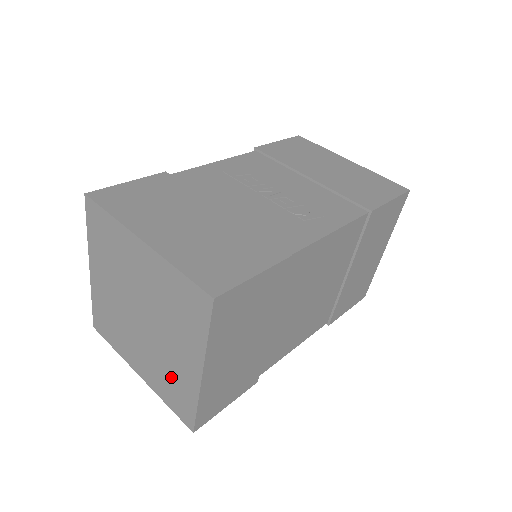
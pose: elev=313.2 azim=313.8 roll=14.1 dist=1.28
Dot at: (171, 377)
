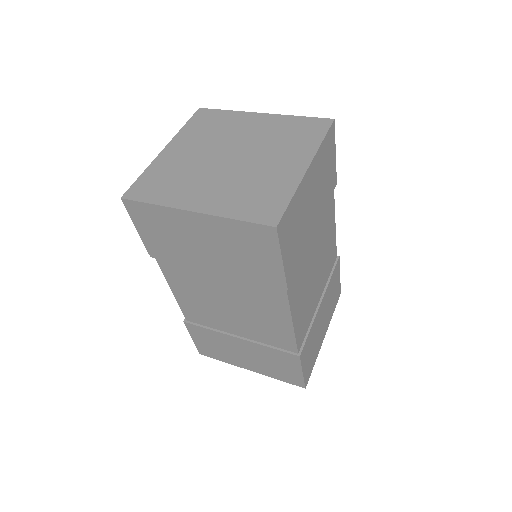
Dot at: (258, 187)
